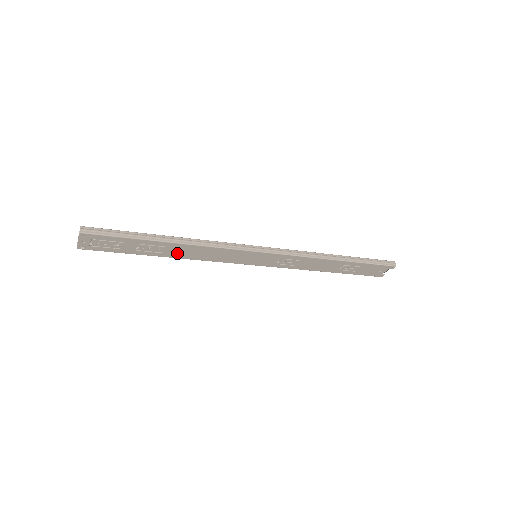
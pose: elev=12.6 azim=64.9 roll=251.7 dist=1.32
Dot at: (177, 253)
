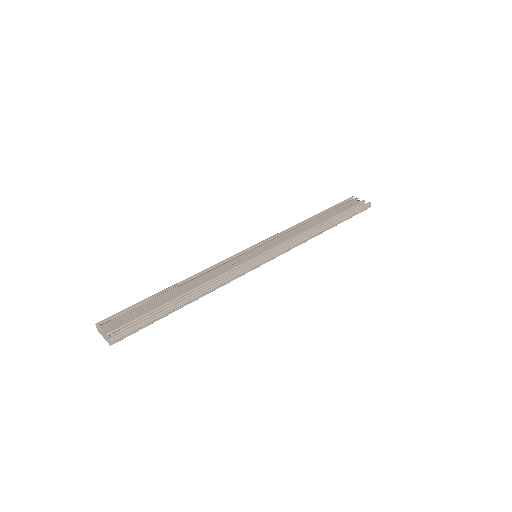
Dot at: occluded
